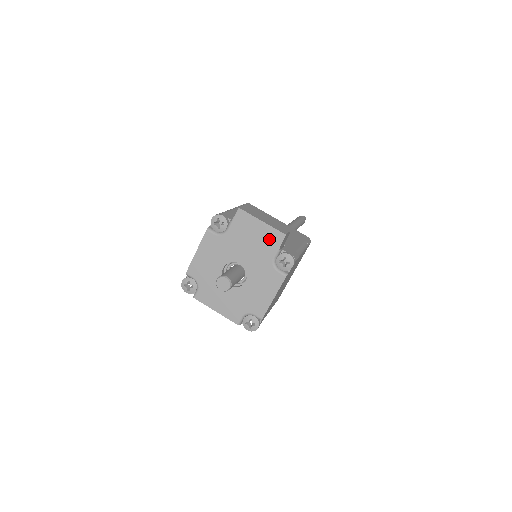
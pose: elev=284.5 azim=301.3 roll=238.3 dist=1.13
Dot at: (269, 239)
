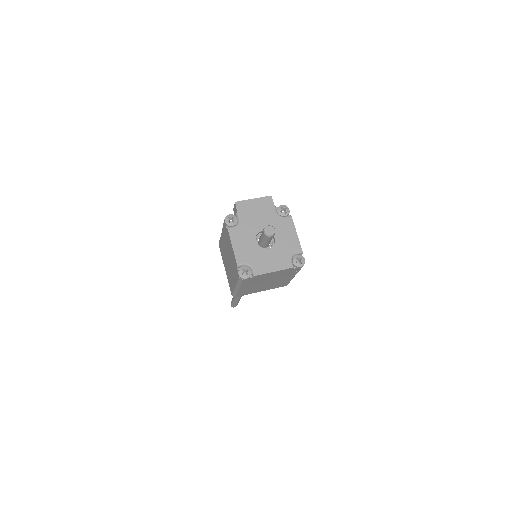
Dot at: (265, 205)
